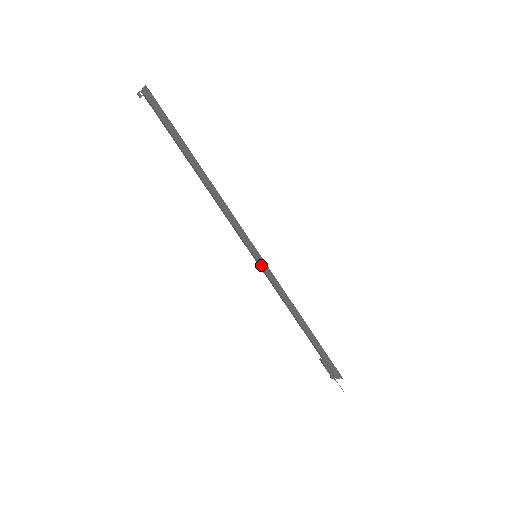
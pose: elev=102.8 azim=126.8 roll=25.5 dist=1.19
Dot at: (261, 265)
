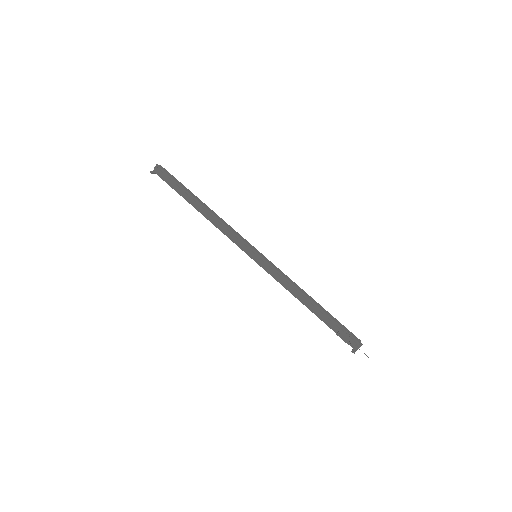
Dot at: (263, 258)
